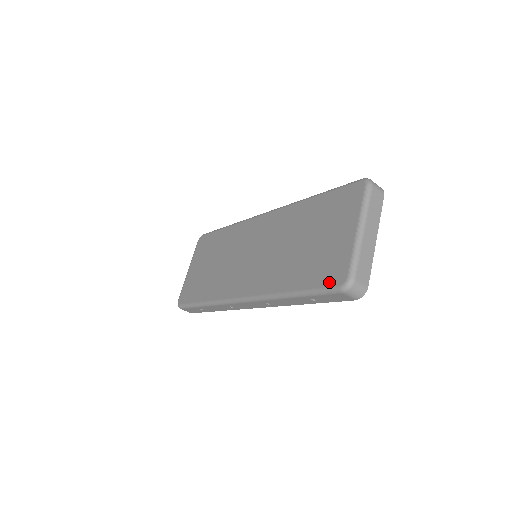
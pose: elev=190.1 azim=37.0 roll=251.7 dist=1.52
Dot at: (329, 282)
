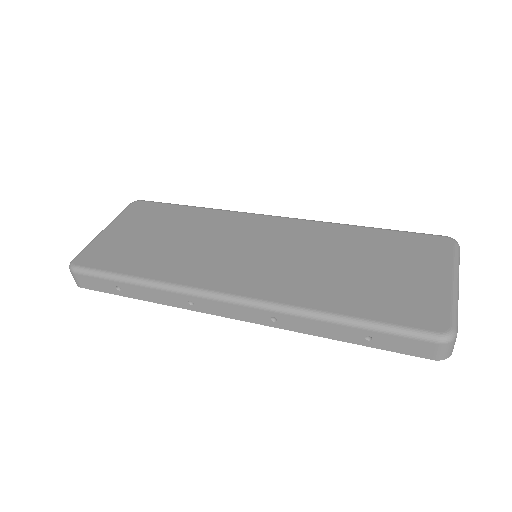
Dot at: (418, 323)
